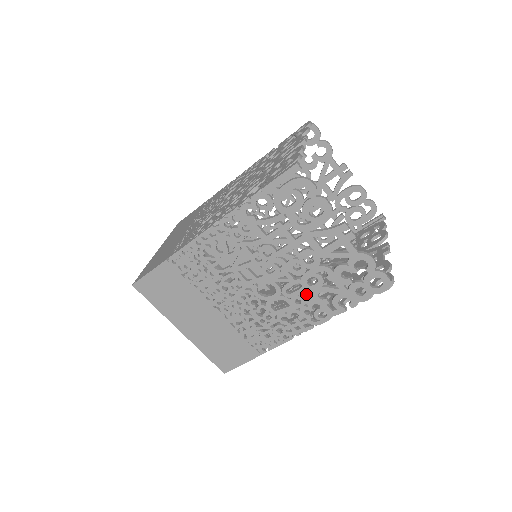
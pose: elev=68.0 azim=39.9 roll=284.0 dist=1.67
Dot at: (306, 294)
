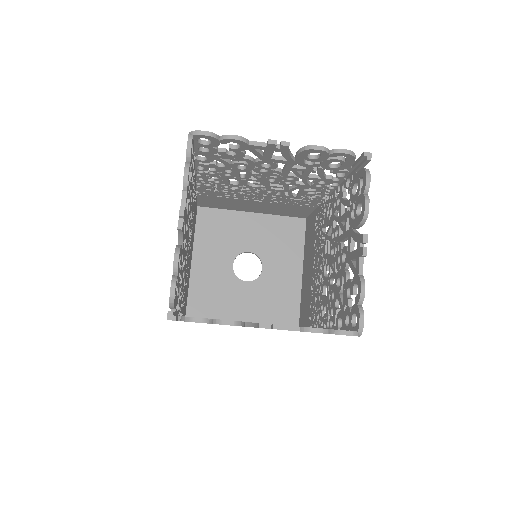
Dot at: occluded
